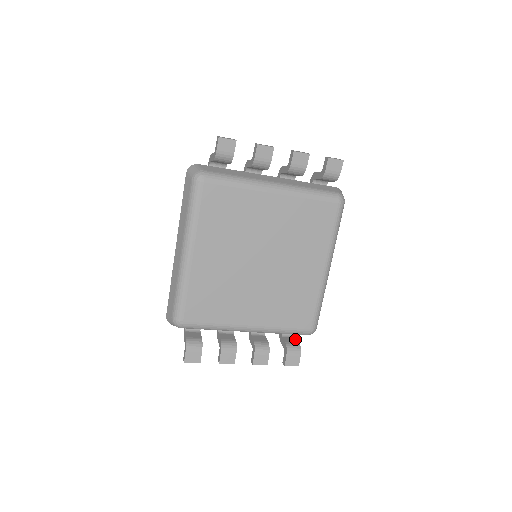
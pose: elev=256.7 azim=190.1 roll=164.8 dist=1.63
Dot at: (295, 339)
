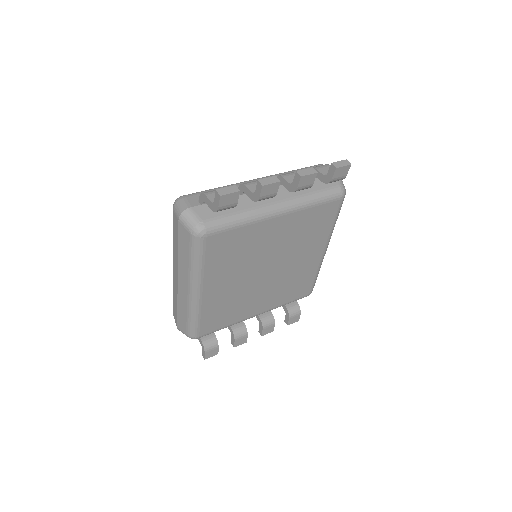
Dot at: occluded
